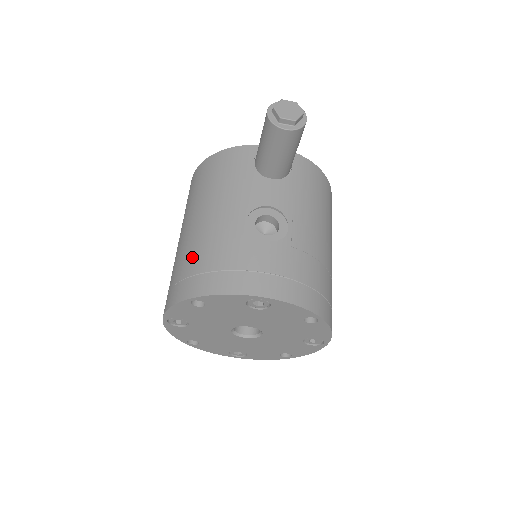
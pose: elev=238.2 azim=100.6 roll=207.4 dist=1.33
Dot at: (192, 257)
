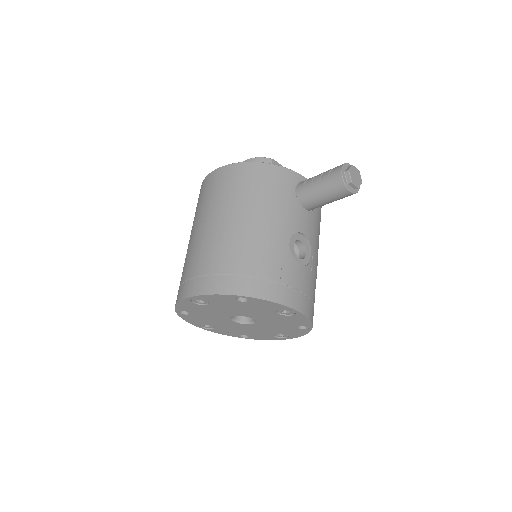
Dot at: (242, 257)
